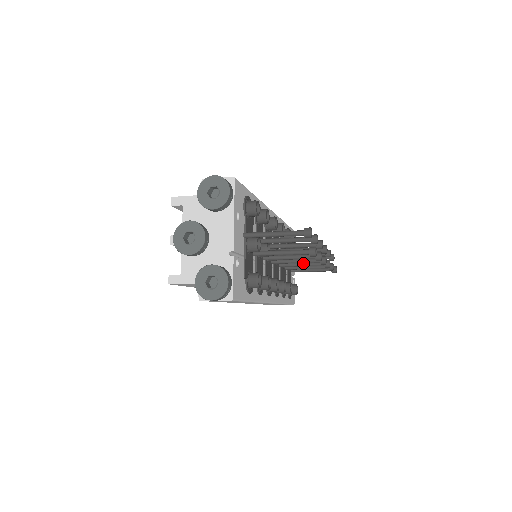
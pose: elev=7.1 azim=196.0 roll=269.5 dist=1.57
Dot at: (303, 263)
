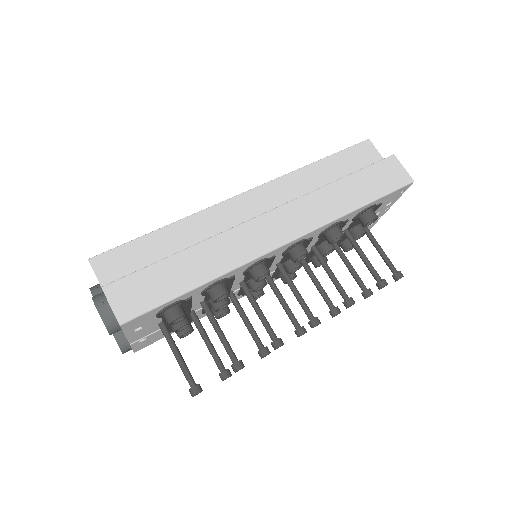
Dot at: (316, 286)
